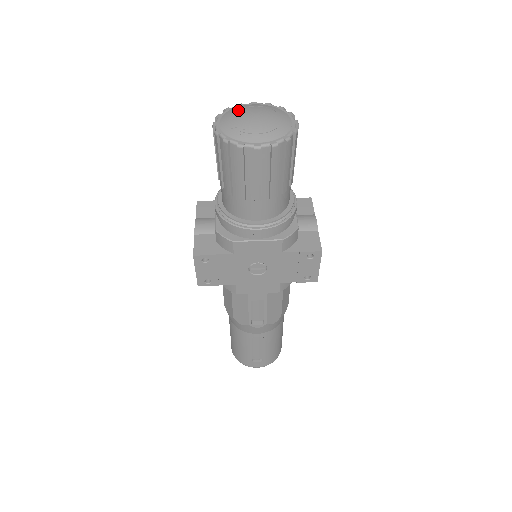
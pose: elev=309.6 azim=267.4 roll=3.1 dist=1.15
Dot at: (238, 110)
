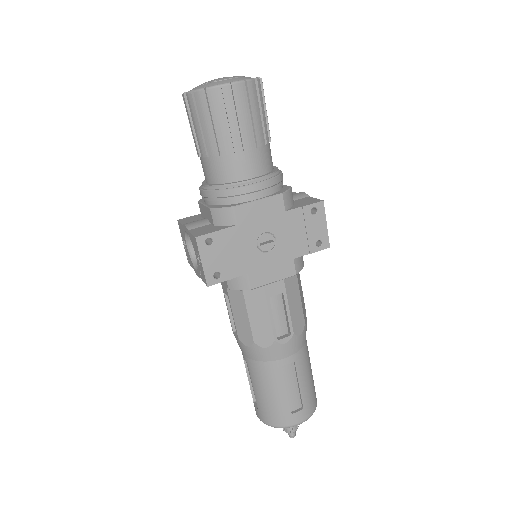
Dot at: occluded
